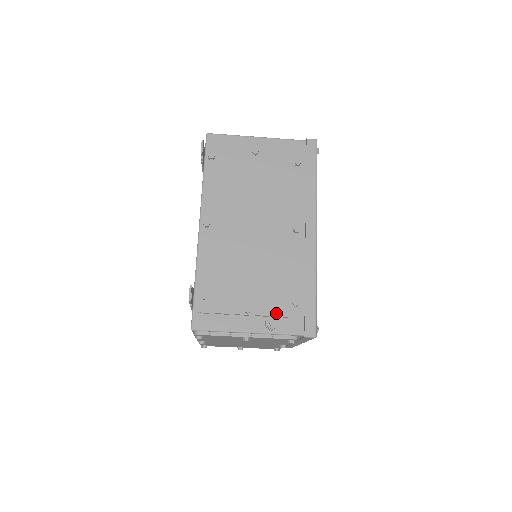
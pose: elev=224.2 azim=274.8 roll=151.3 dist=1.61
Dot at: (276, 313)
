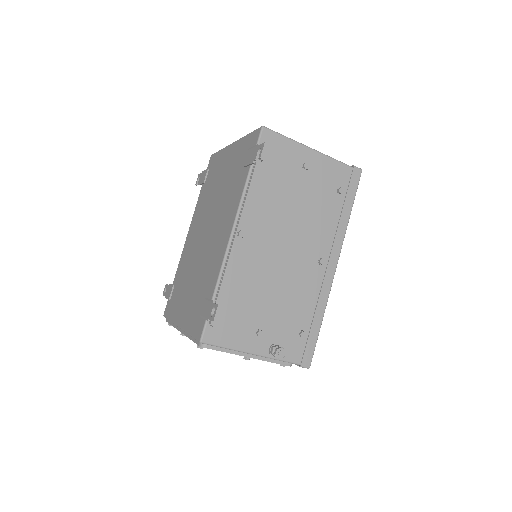
Dot at: (283, 341)
